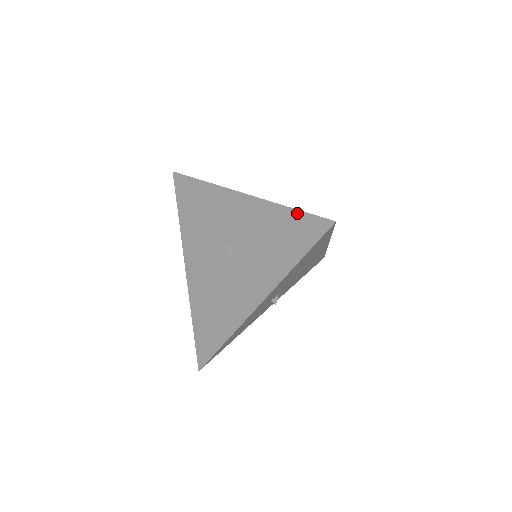
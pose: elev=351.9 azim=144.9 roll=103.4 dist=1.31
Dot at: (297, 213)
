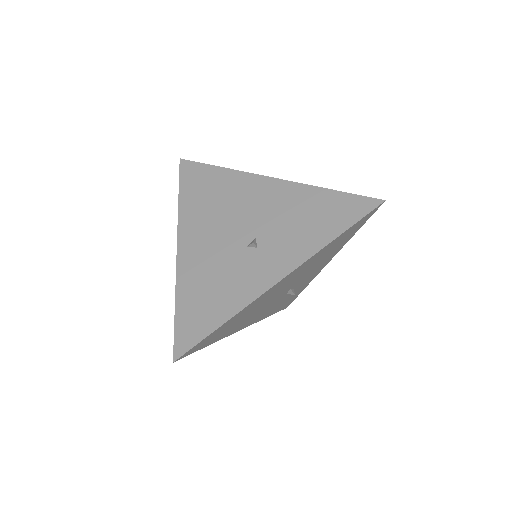
Dot at: (177, 318)
